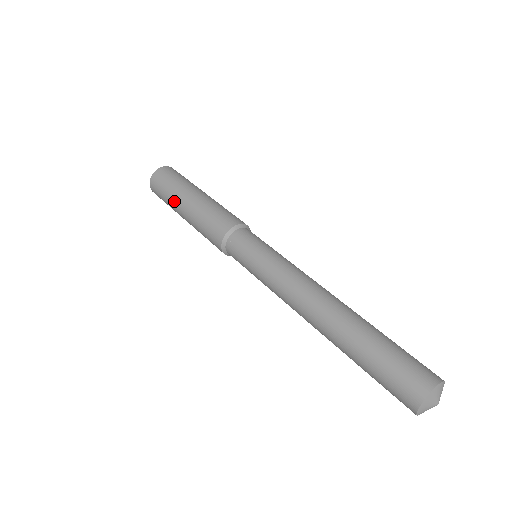
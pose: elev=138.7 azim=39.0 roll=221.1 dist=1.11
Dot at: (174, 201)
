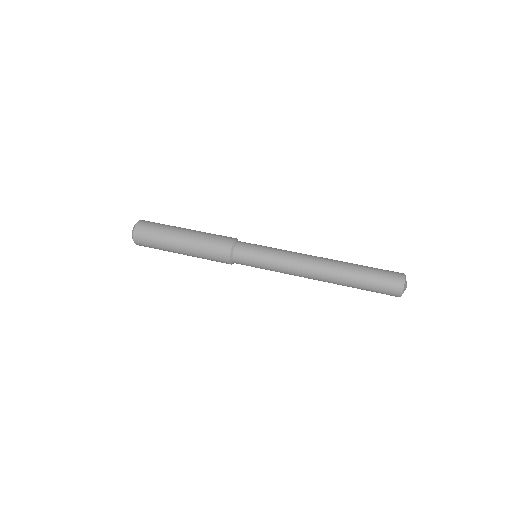
Dot at: (169, 248)
